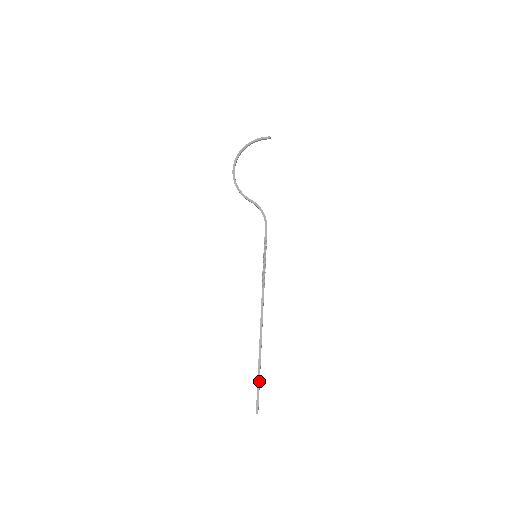
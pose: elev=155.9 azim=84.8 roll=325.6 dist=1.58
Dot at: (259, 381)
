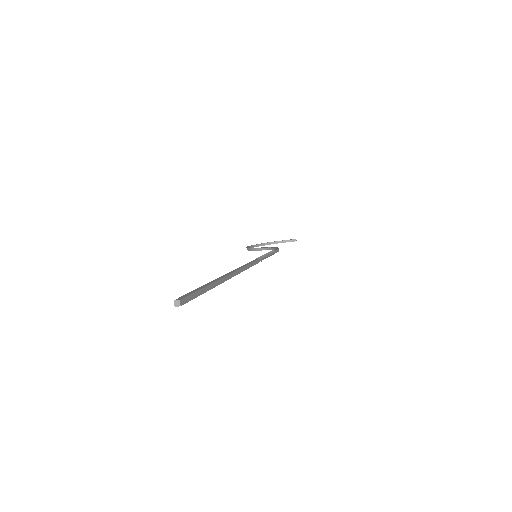
Dot at: (208, 284)
